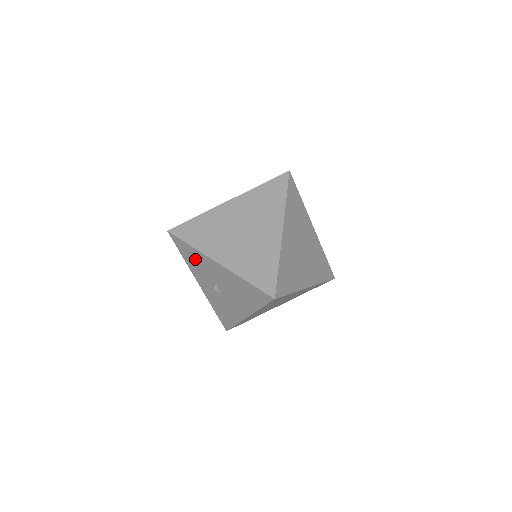
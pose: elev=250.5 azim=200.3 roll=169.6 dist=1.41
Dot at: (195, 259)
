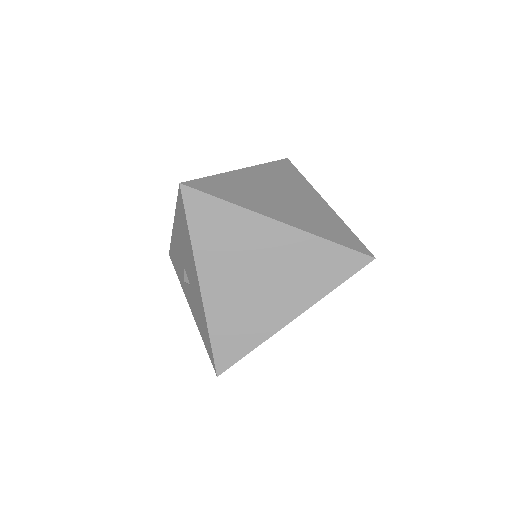
Dot at: (176, 259)
